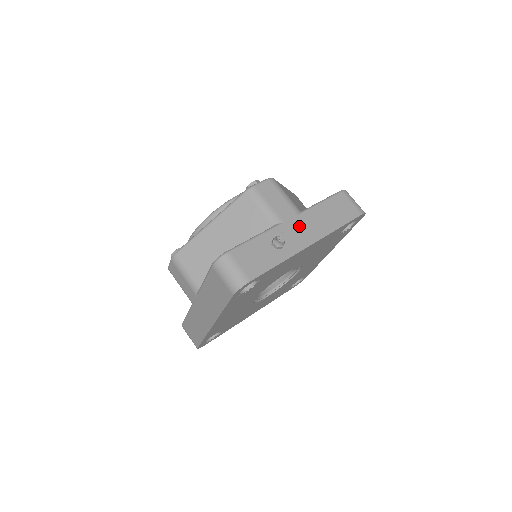
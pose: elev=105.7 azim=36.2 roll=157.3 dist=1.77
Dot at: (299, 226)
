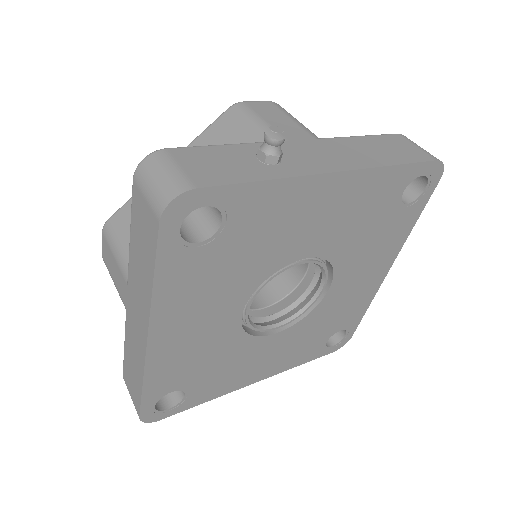
Dot at: (316, 149)
